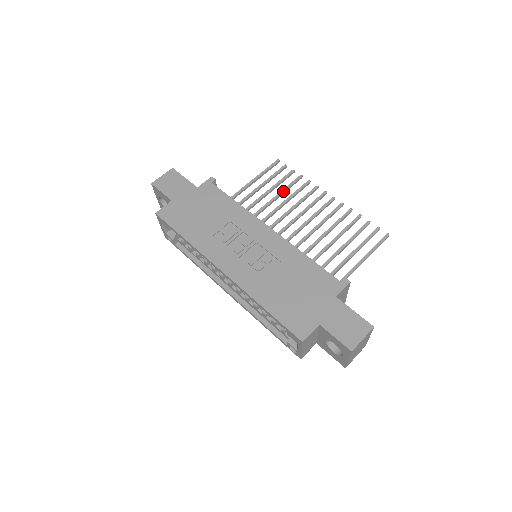
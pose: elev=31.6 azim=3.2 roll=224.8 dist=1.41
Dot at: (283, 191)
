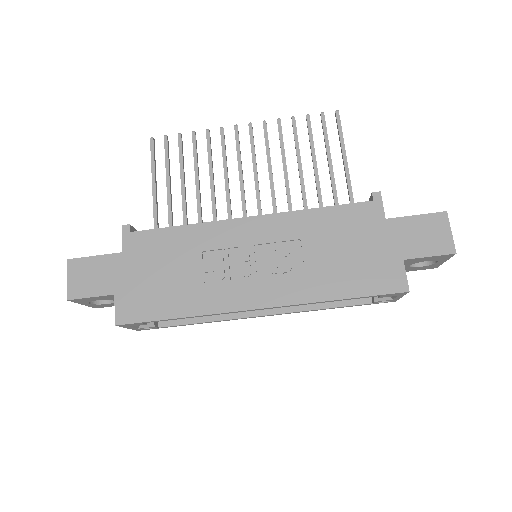
Dot at: (196, 165)
